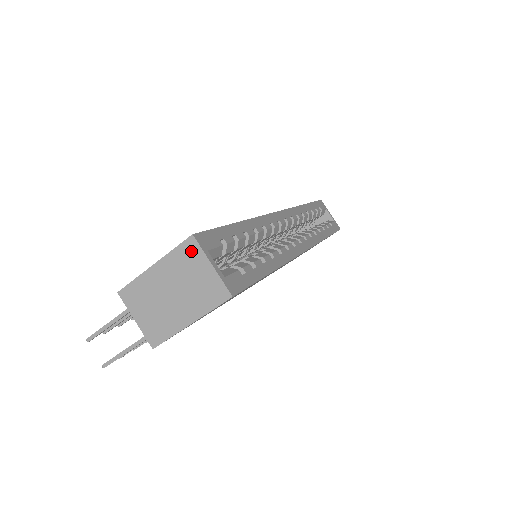
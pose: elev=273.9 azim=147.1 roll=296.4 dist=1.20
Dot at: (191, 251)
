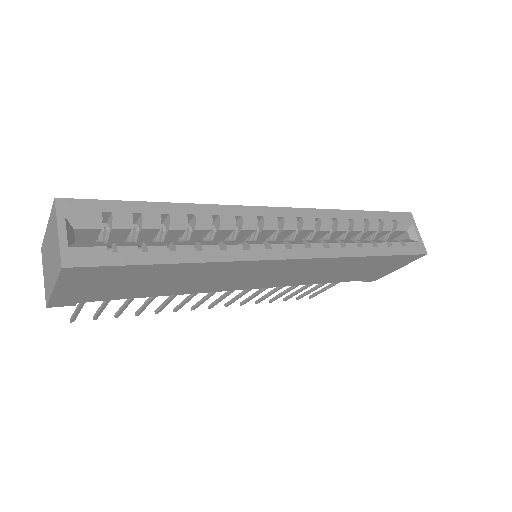
Dot at: (54, 215)
